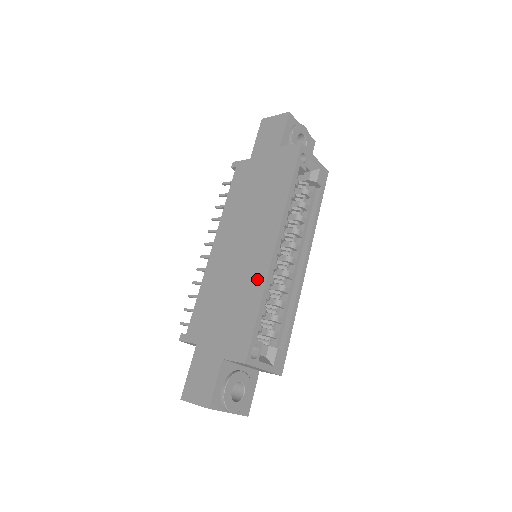
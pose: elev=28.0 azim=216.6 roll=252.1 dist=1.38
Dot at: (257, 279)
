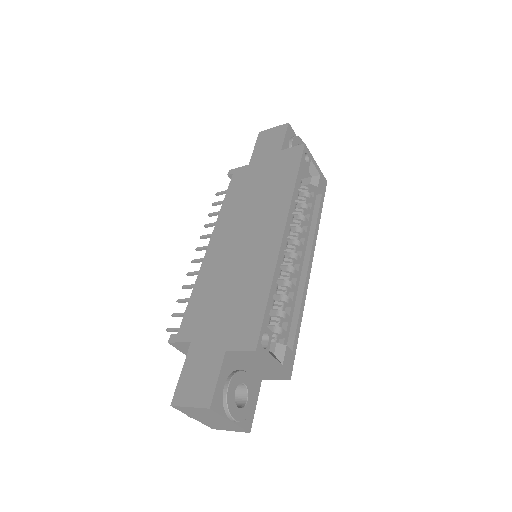
Dot at: (265, 265)
